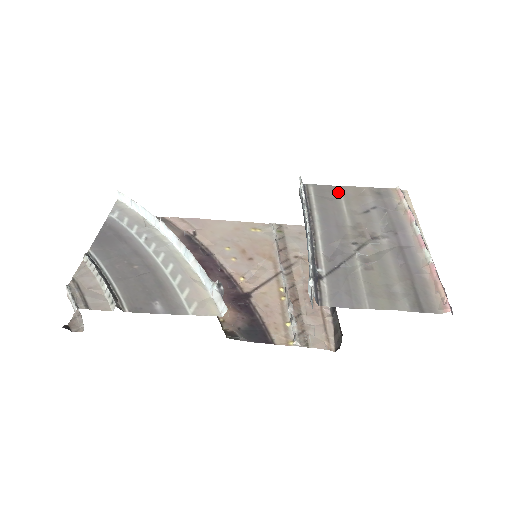
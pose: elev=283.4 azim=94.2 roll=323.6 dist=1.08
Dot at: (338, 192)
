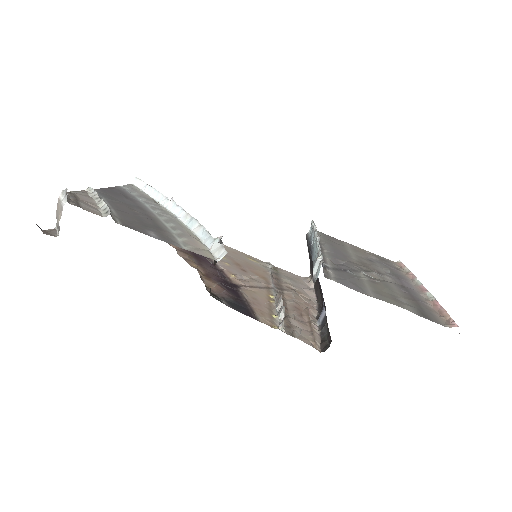
Dot at: (344, 244)
